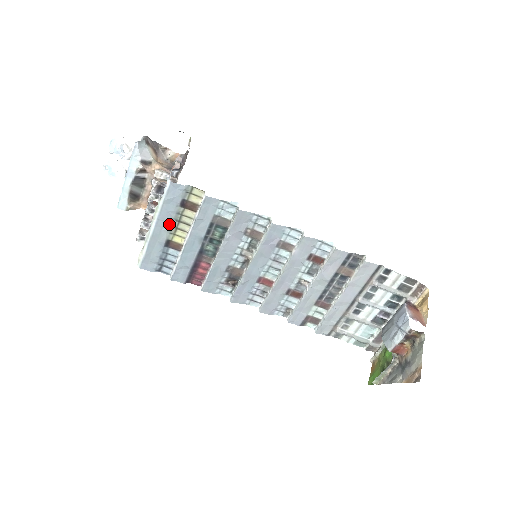
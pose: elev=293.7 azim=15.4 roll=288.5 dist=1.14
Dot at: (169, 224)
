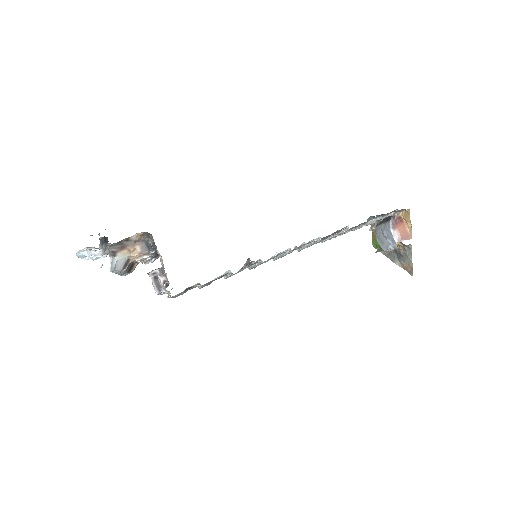
Dot at: (182, 293)
